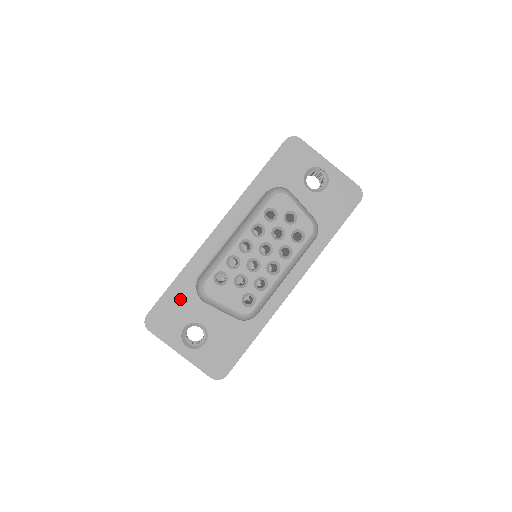
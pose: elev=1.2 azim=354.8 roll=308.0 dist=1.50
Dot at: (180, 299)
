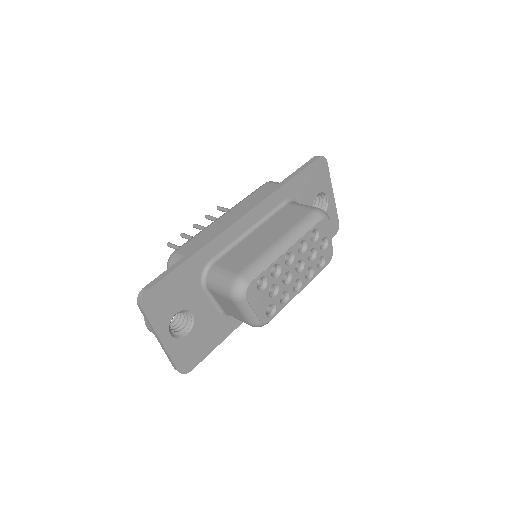
Dot at: (185, 281)
